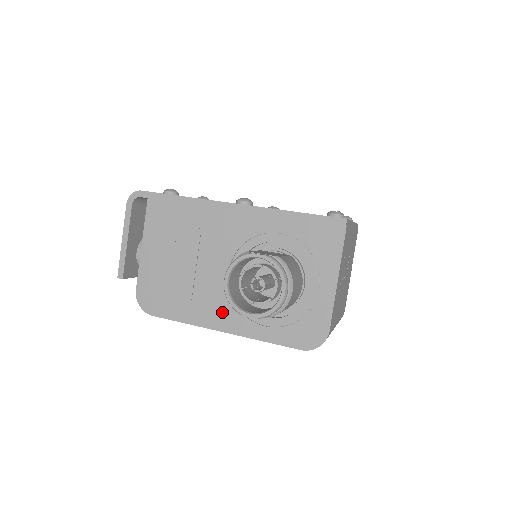
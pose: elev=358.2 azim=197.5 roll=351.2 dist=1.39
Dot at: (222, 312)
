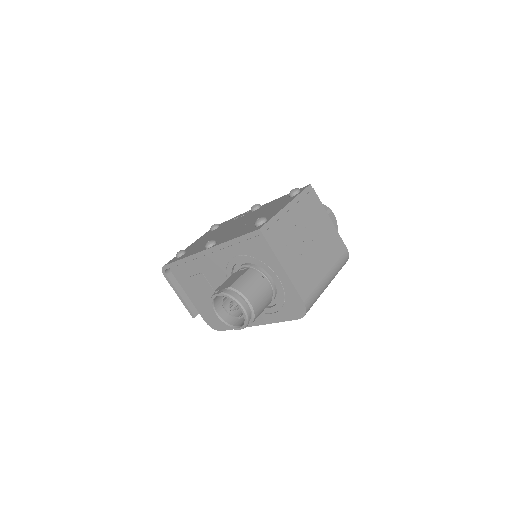
Dot at: occluded
